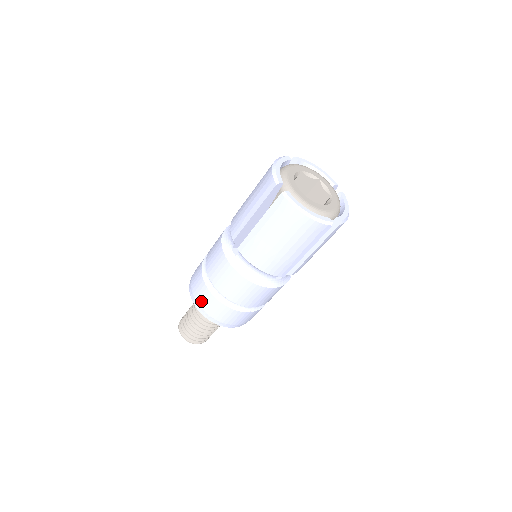
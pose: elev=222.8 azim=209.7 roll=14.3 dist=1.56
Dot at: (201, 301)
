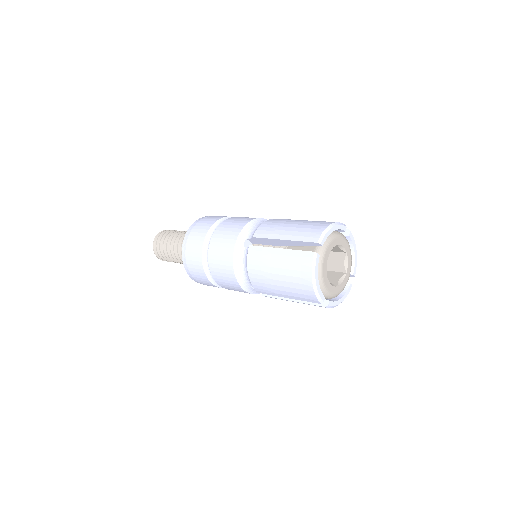
Dot at: occluded
